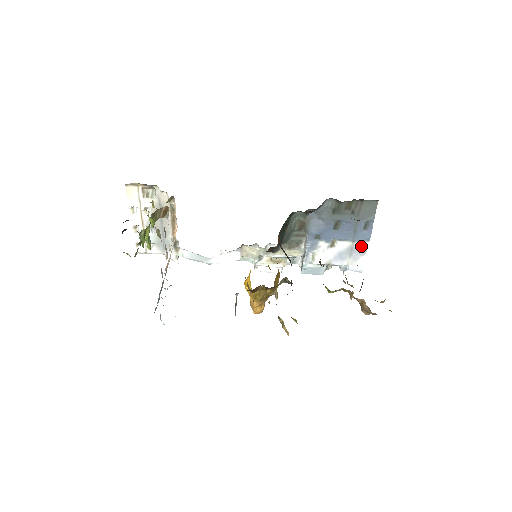
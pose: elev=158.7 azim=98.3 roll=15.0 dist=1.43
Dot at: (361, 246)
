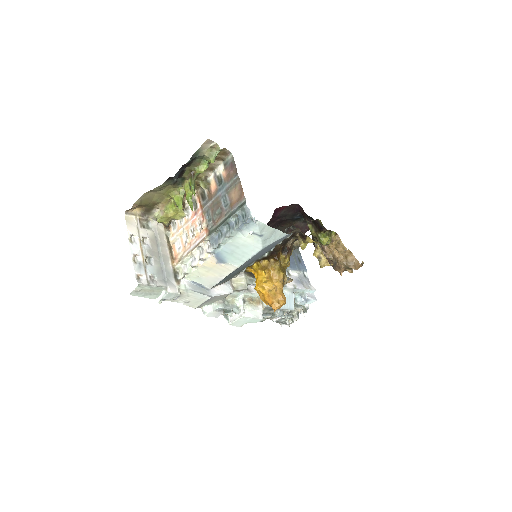
Dot at: (304, 276)
